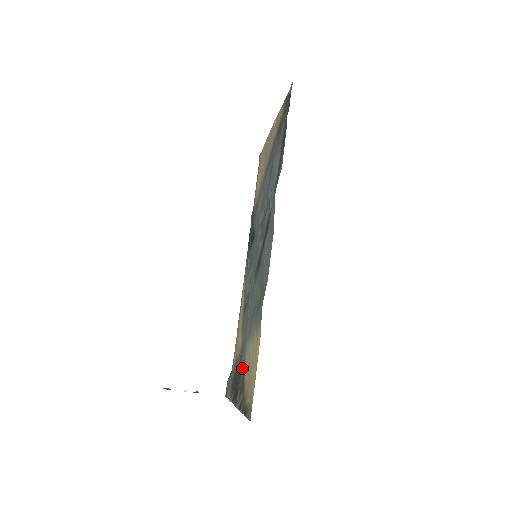
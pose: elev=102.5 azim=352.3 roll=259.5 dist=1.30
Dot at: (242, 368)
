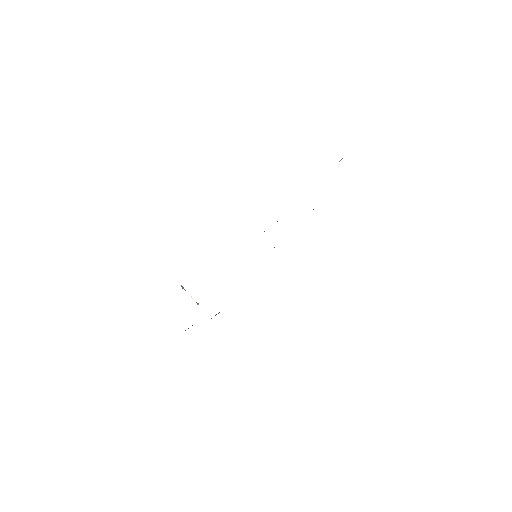
Dot at: occluded
